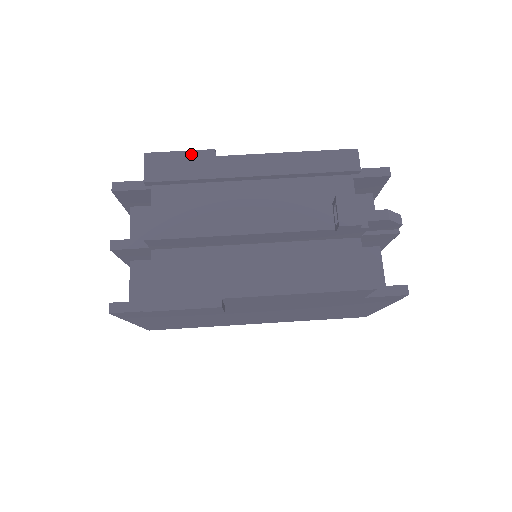
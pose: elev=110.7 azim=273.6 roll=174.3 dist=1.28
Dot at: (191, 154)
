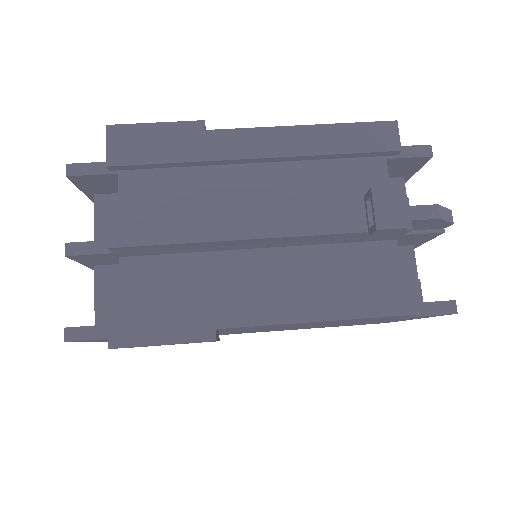
Dot at: (171, 127)
